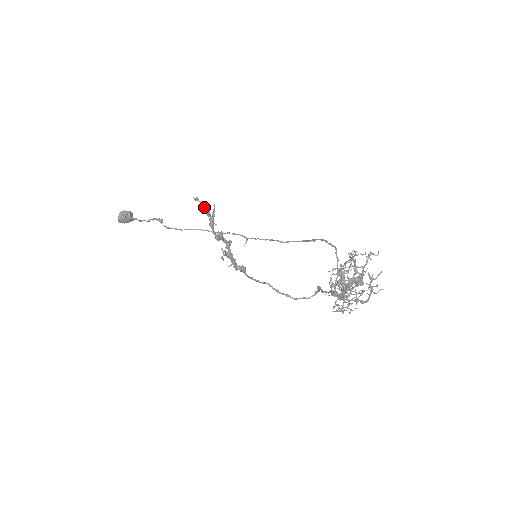
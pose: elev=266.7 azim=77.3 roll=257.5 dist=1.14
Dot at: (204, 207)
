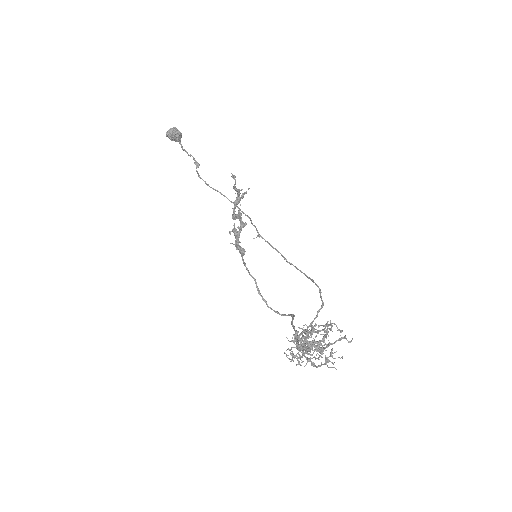
Dot at: (236, 188)
